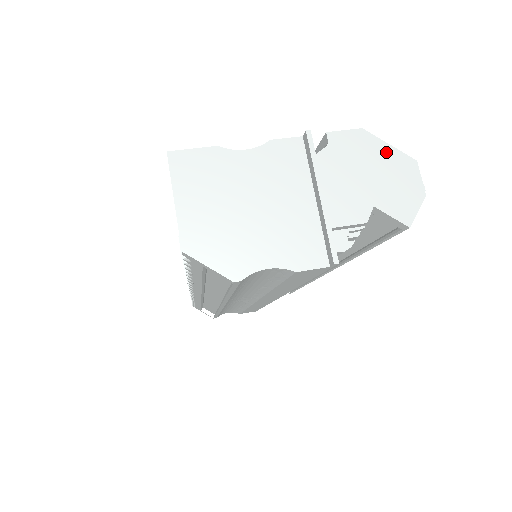
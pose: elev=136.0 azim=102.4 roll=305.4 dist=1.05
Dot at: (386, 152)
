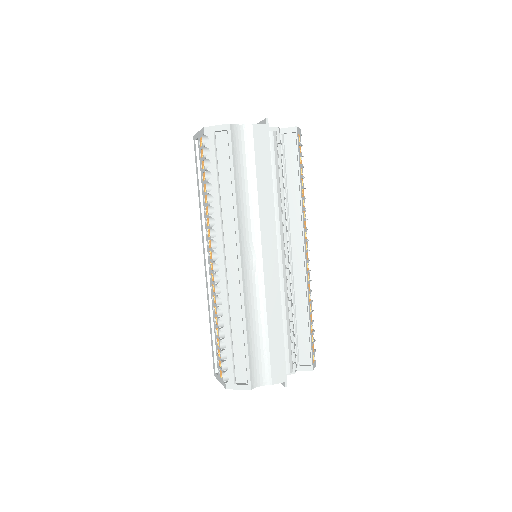
Dot at: occluded
